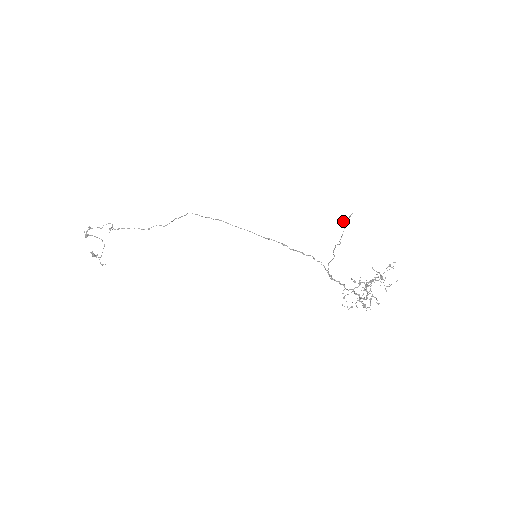
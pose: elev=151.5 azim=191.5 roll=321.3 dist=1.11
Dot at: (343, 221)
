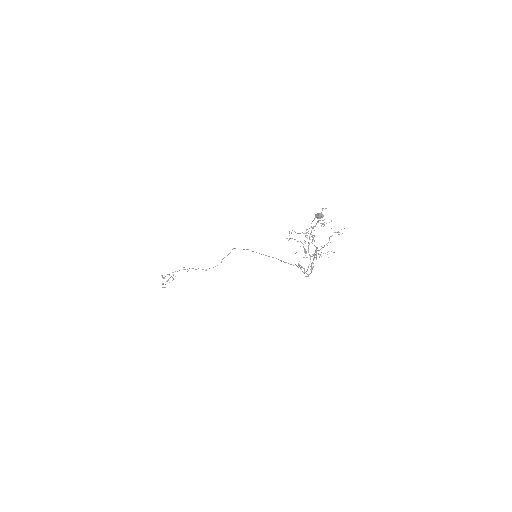
Dot at: (318, 214)
